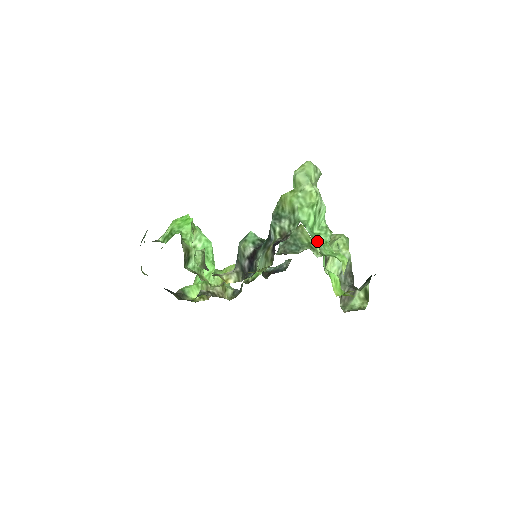
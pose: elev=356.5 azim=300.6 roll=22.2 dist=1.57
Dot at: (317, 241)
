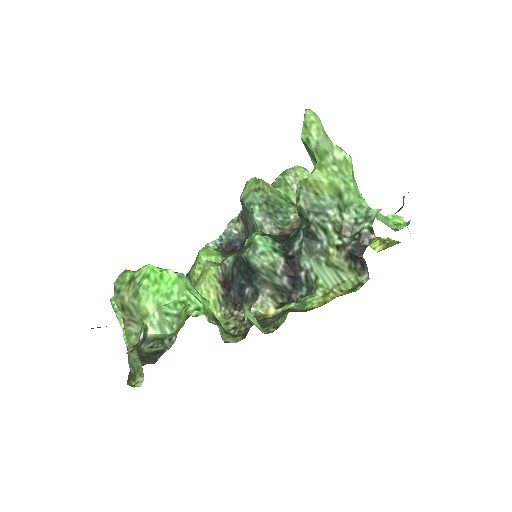
Dot at: occluded
